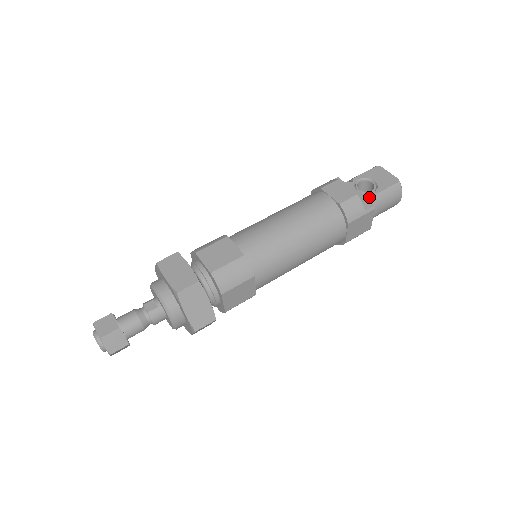
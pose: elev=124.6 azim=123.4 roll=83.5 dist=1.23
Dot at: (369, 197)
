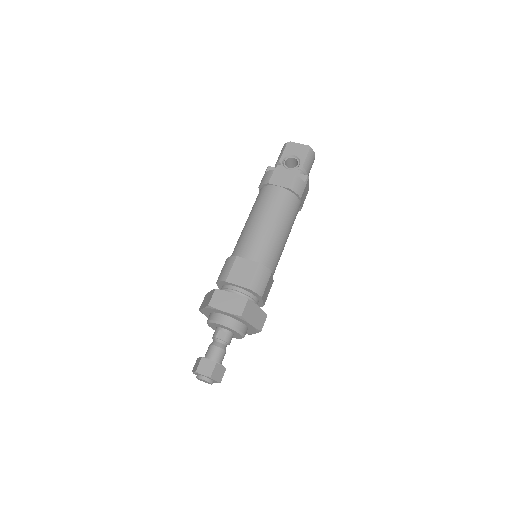
Dot at: (300, 170)
